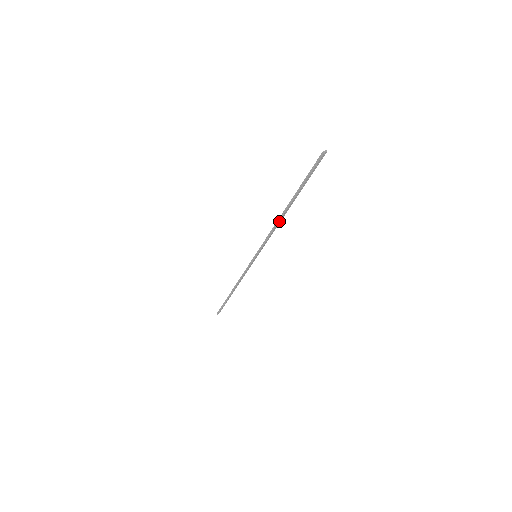
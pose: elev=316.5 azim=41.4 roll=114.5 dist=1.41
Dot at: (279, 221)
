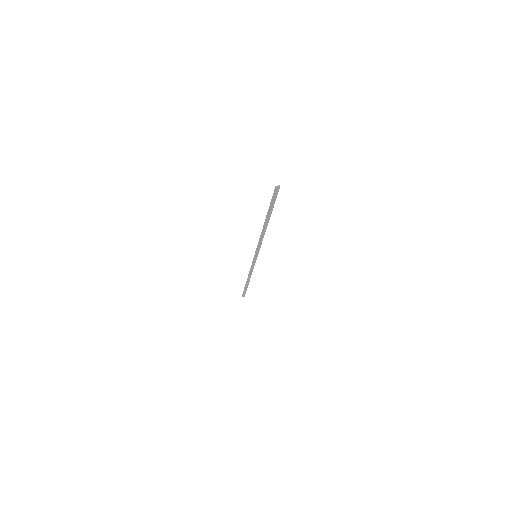
Dot at: (263, 232)
